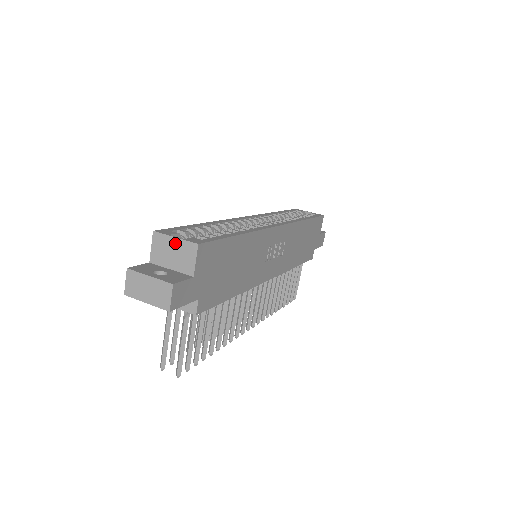
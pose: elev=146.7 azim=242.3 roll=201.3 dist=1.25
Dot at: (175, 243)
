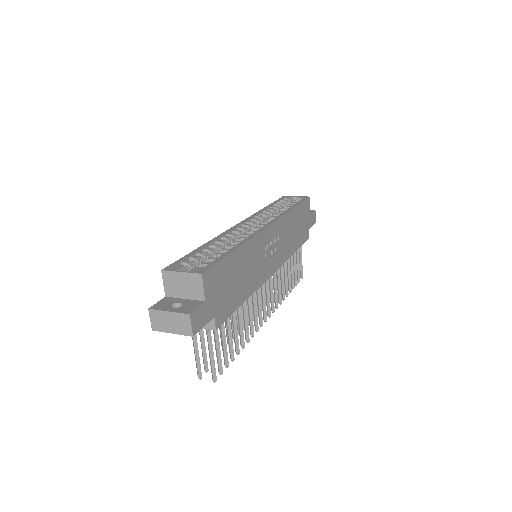
Dot at: (182, 277)
